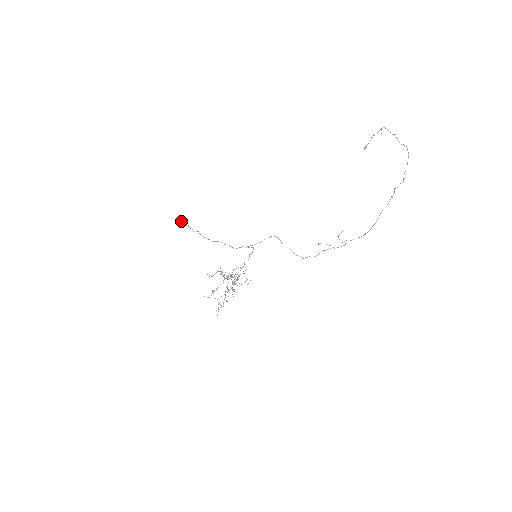
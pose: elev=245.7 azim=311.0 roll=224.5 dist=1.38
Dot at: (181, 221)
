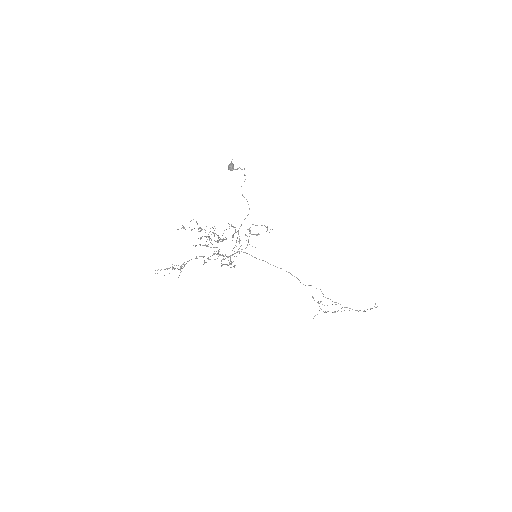
Dot at: (231, 164)
